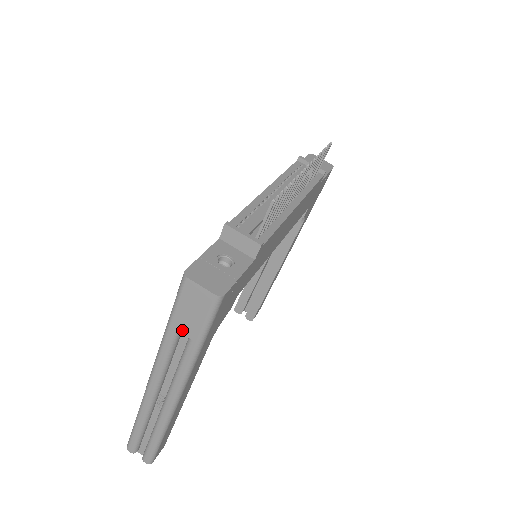
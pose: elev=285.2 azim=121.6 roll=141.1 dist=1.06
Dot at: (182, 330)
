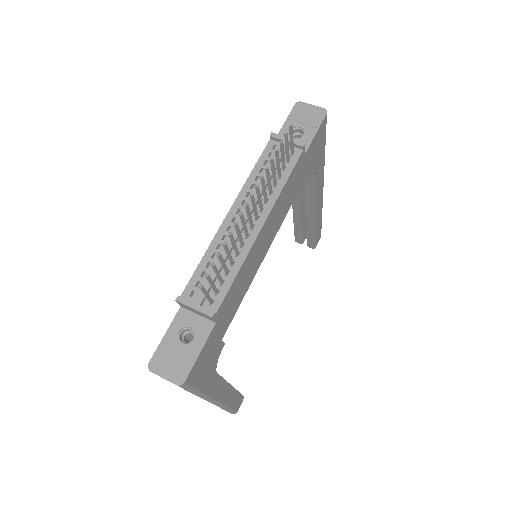
Dot at: occluded
